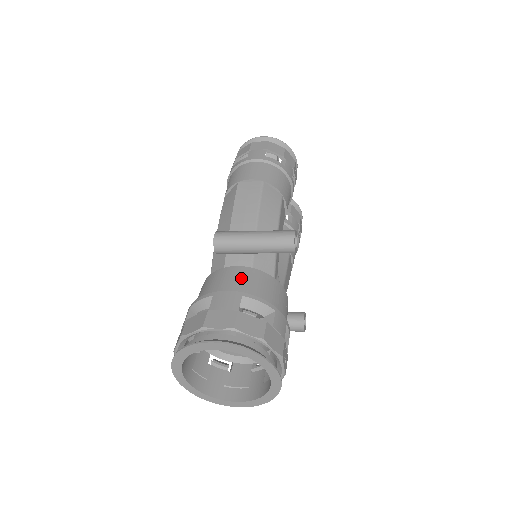
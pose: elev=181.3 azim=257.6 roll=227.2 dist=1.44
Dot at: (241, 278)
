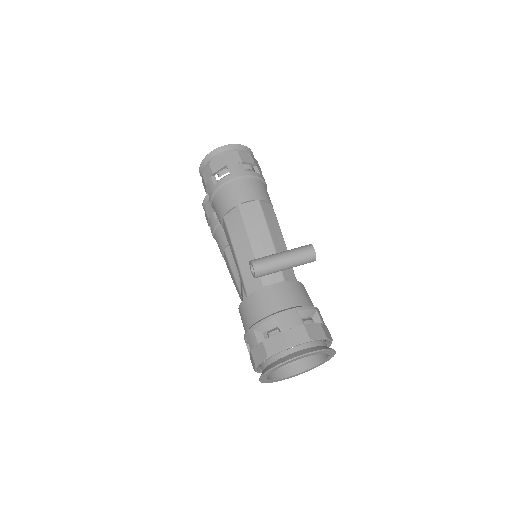
Dot at: (285, 294)
